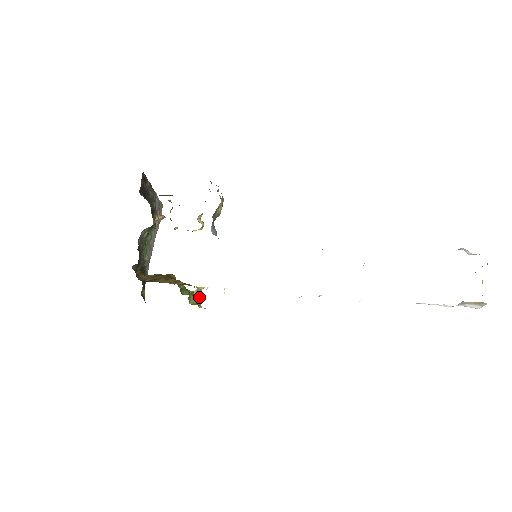
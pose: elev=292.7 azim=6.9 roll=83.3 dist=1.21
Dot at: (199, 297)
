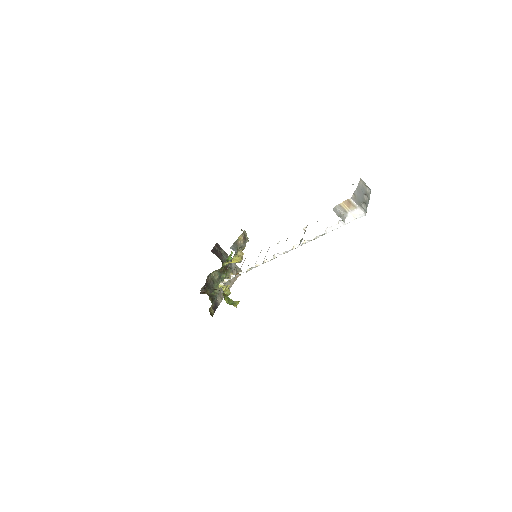
Dot at: (226, 292)
